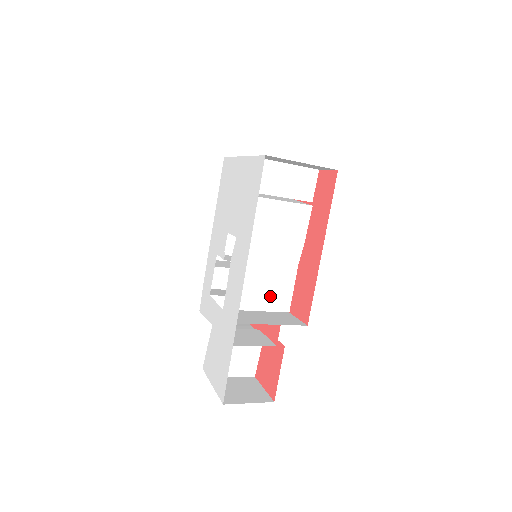
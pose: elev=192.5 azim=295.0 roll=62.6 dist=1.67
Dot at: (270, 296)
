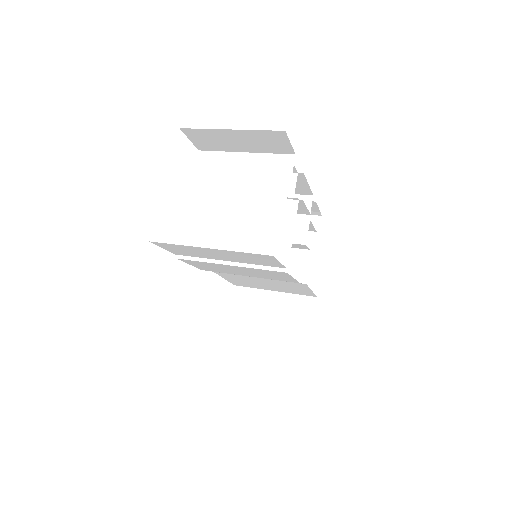
Dot at: (283, 289)
